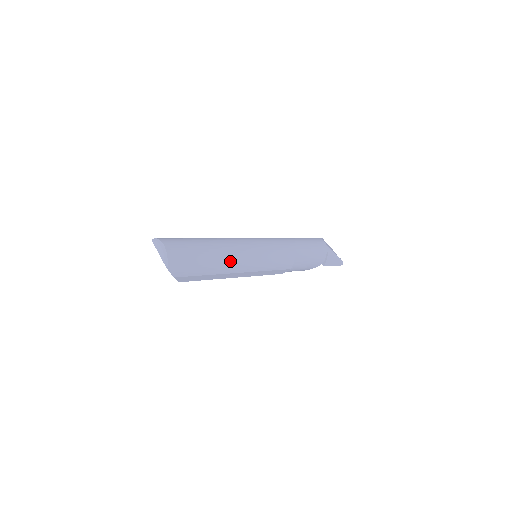
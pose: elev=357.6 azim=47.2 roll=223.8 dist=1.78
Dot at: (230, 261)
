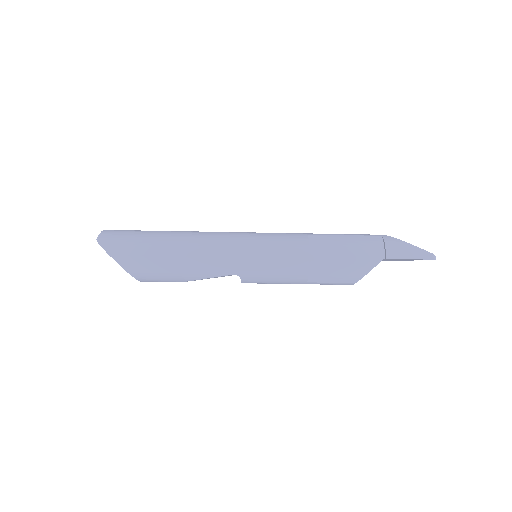
Dot at: (189, 239)
